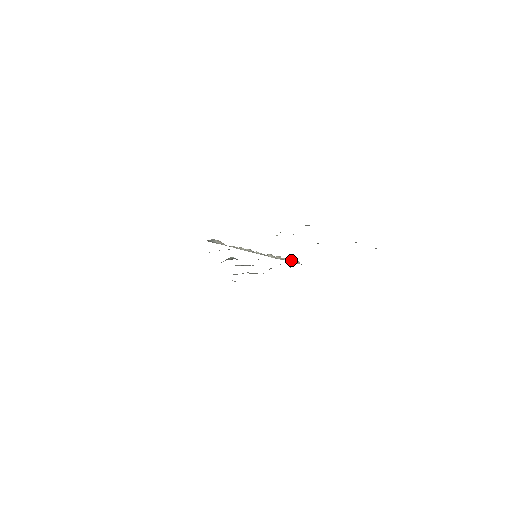
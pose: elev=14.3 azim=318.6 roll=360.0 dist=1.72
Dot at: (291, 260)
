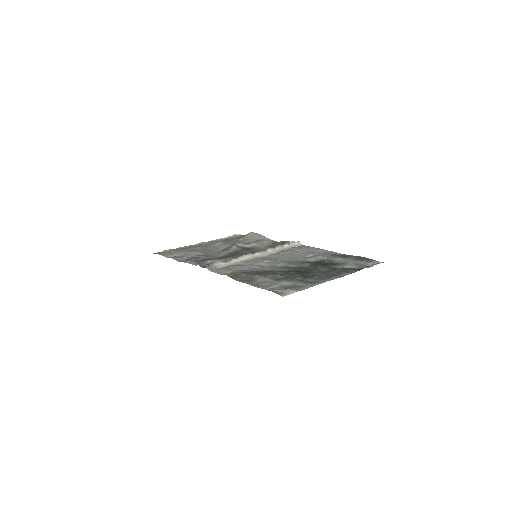
Dot at: (291, 243)
